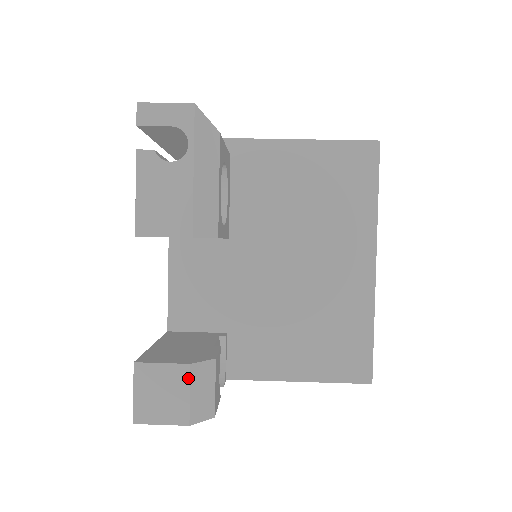
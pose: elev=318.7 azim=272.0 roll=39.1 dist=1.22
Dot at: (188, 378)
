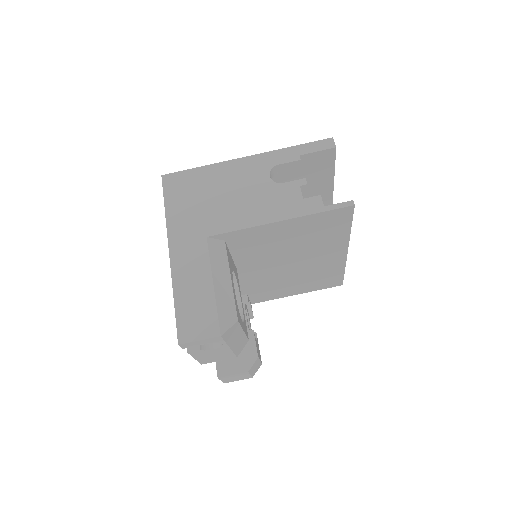
Dot at: (248, 374)
